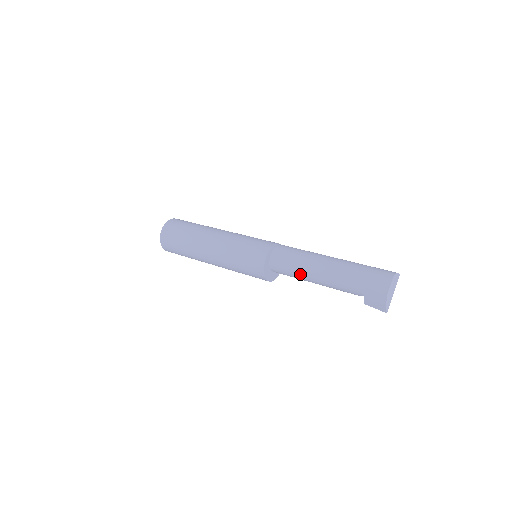
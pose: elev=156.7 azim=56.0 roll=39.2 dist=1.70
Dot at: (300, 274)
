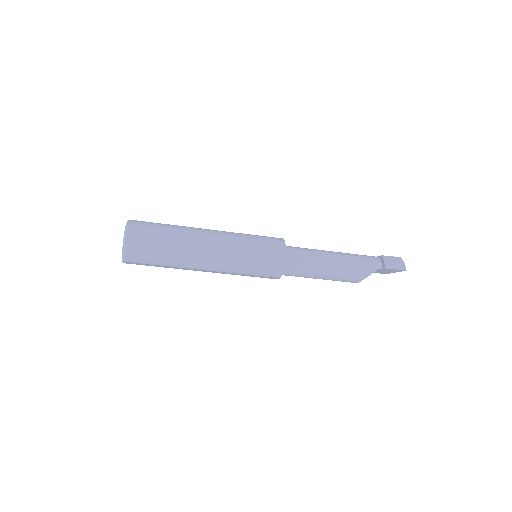
Dot at: (317, 256)
